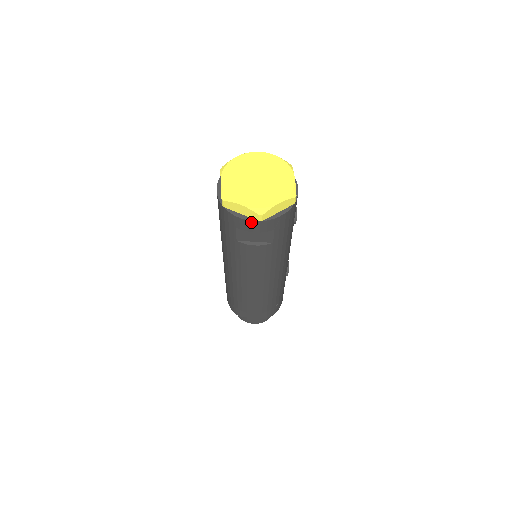
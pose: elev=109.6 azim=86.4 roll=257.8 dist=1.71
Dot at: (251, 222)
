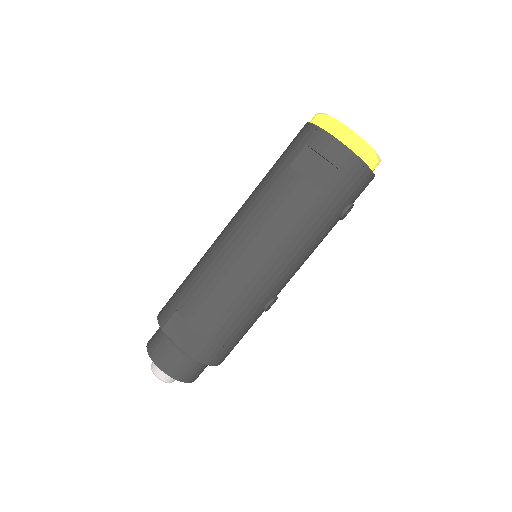
Dot at: (331, 138)
